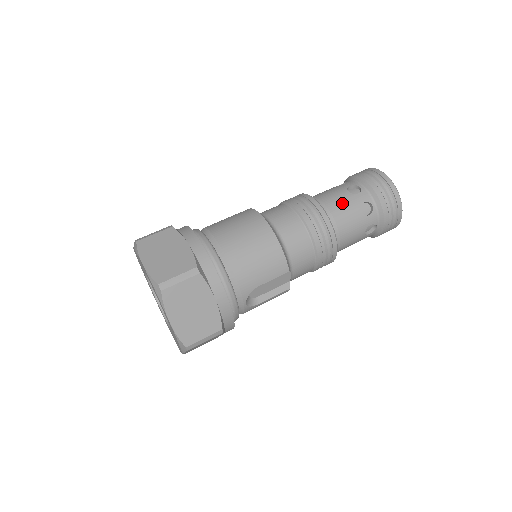
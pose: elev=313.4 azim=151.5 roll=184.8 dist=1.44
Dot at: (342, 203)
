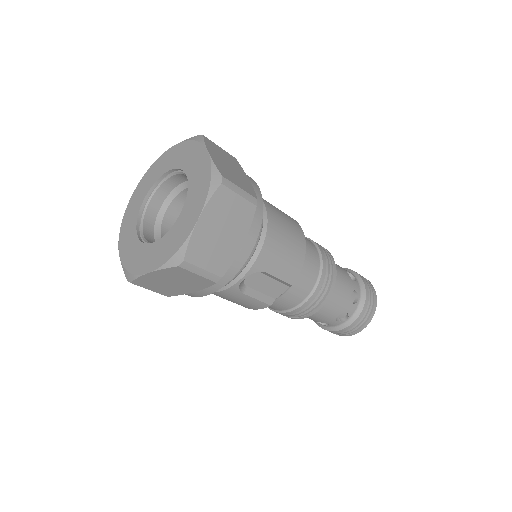
Dot at: (343, 276)
